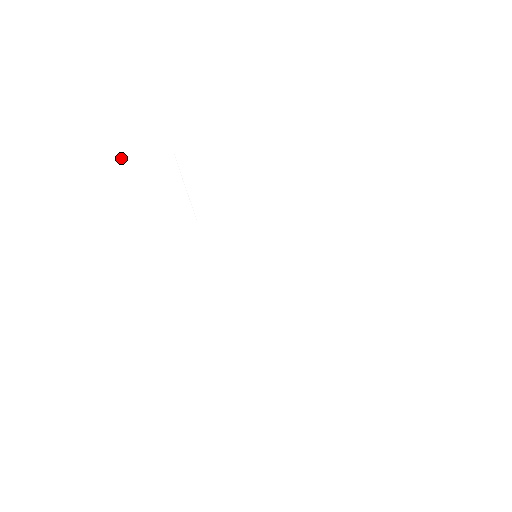
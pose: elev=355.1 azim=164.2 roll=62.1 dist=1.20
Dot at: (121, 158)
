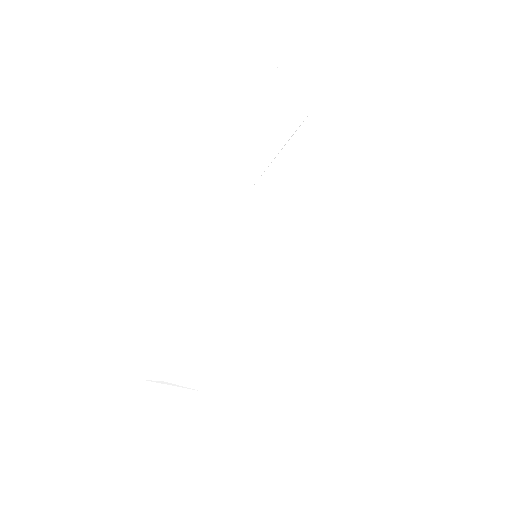
Dot at: (280, 63)
